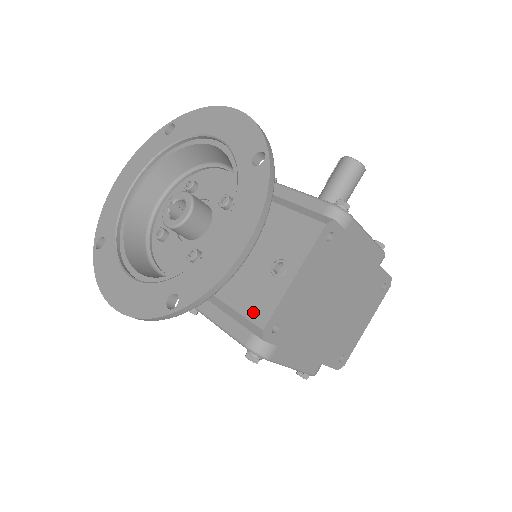
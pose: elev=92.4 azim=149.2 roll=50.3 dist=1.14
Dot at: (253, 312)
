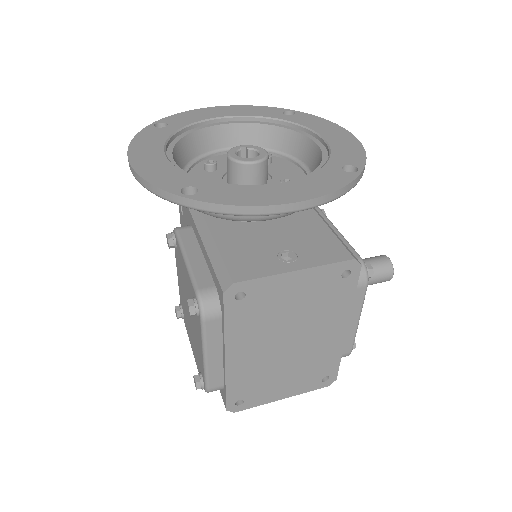
Dot at: (236, 266)
